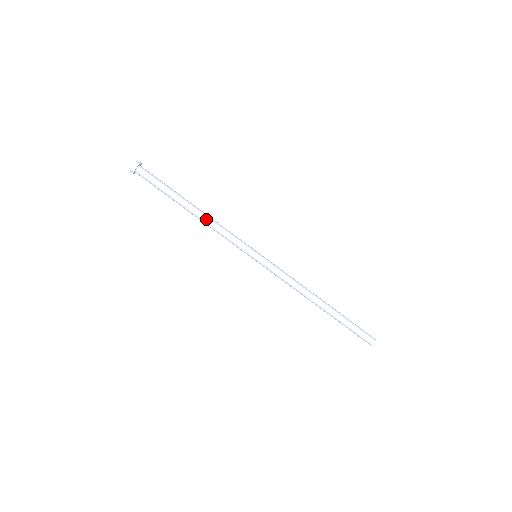
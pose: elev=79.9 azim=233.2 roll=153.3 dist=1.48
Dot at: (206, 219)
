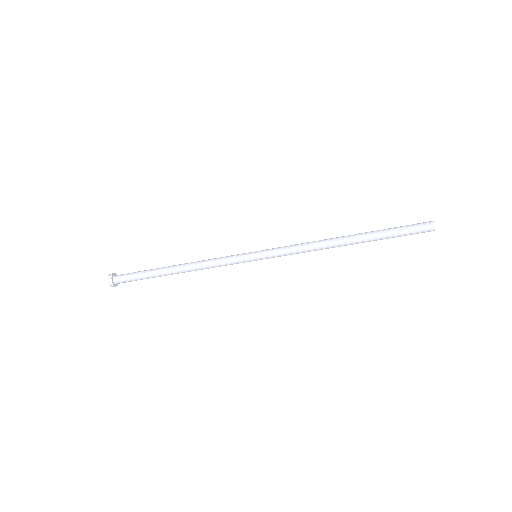
Dot at: occluded
